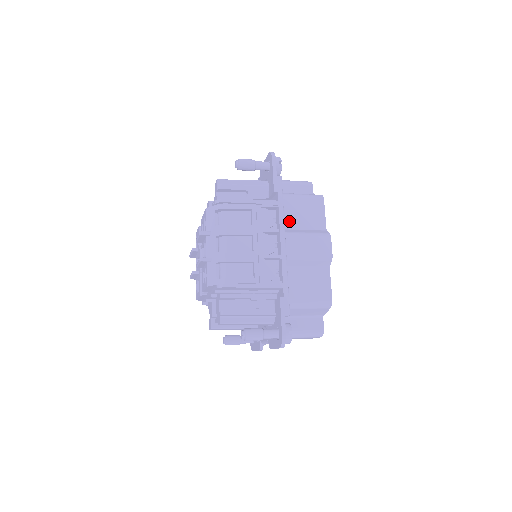
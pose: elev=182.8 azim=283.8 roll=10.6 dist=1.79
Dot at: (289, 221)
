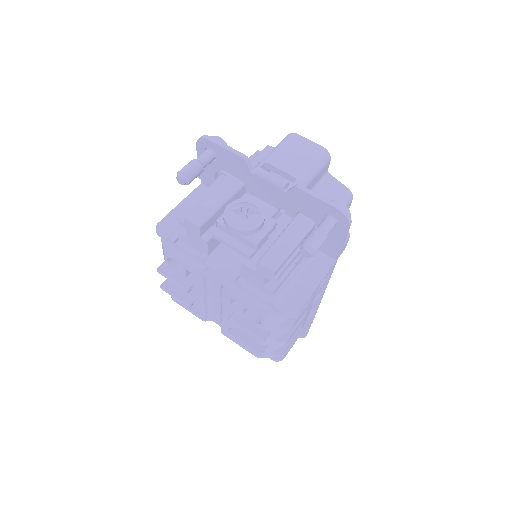
Dot at: occluded
